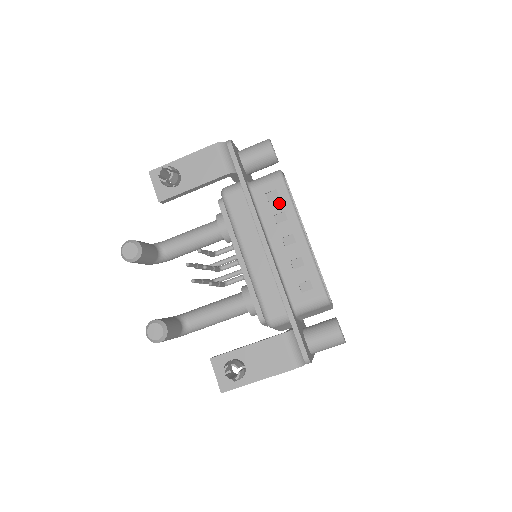
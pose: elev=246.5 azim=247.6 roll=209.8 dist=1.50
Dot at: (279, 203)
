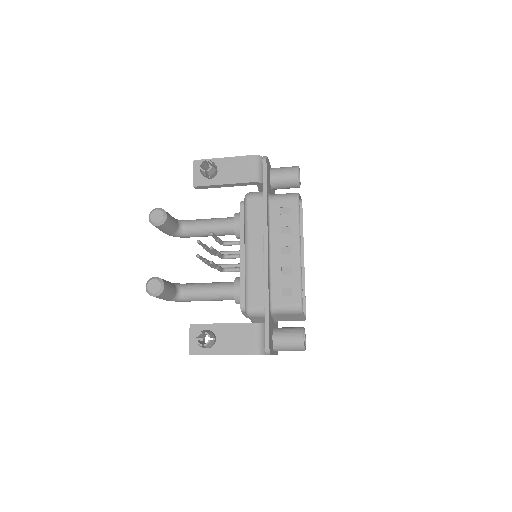
Dot at: (288, 218)
